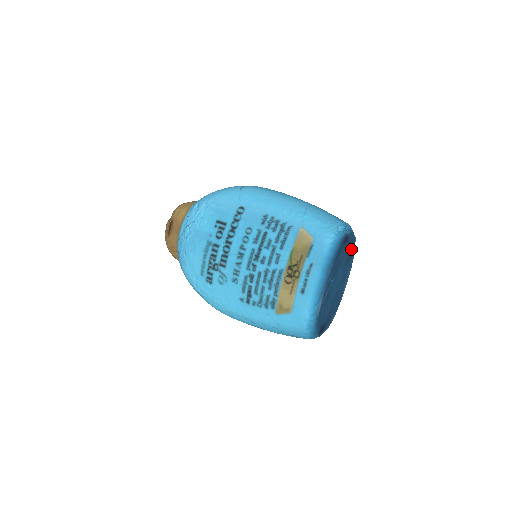
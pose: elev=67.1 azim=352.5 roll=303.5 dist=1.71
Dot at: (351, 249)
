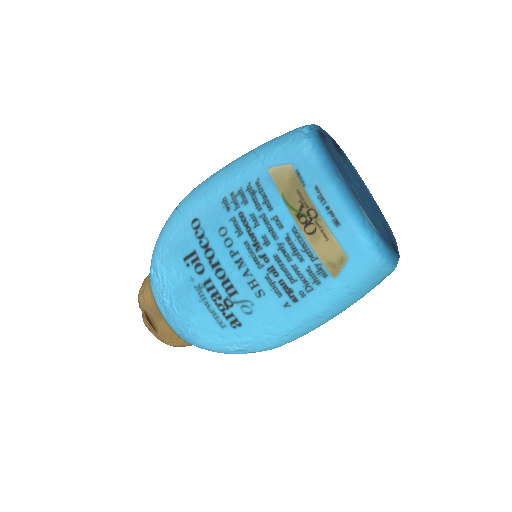
Dot at: (336, 147)
